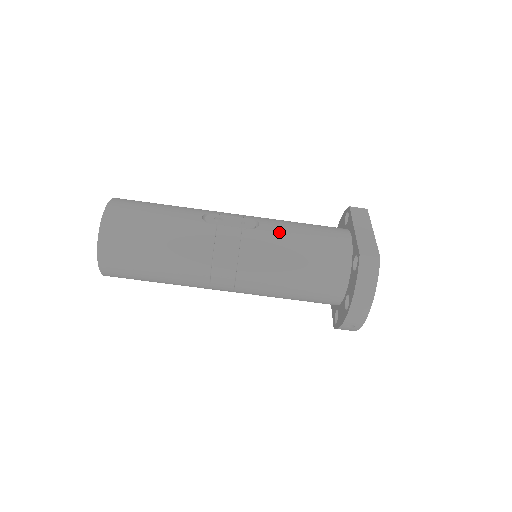
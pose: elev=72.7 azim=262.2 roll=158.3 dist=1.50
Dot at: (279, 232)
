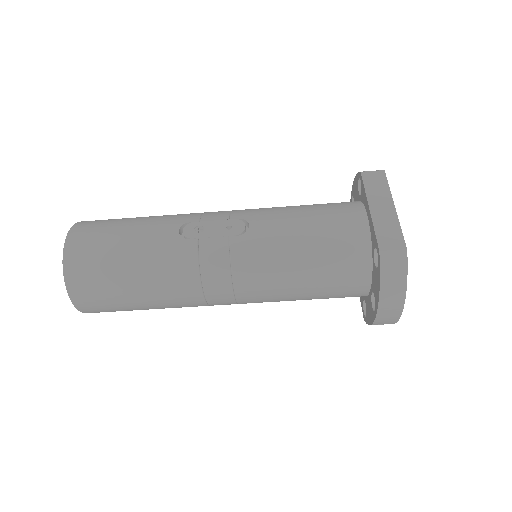
Dot at: (275, 232)
